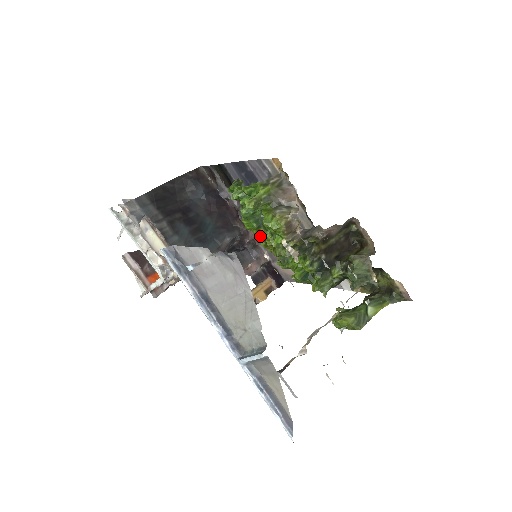
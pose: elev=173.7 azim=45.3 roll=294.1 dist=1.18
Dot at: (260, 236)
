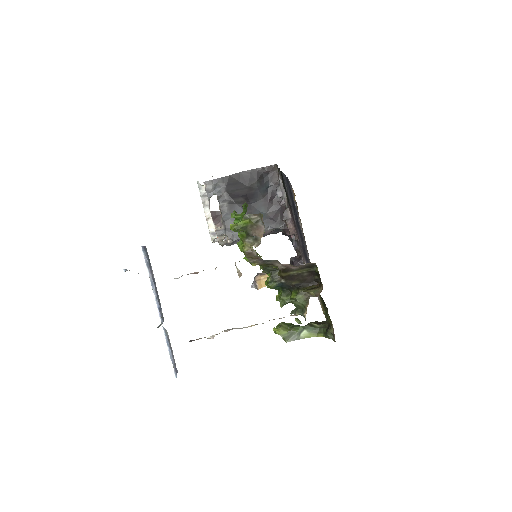
Dot at: occluded
